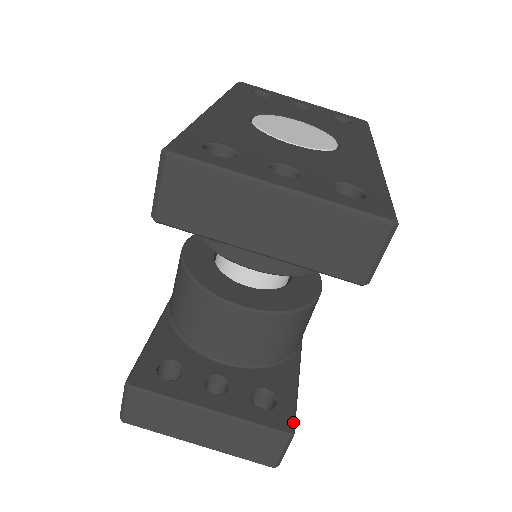
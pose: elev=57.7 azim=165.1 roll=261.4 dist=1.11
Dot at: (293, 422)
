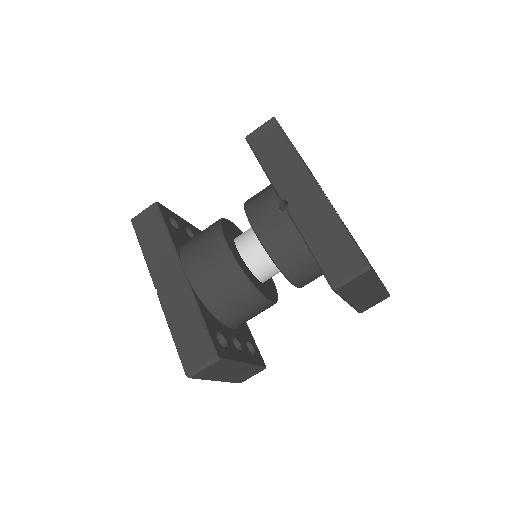
Dot at: (263, 360)
